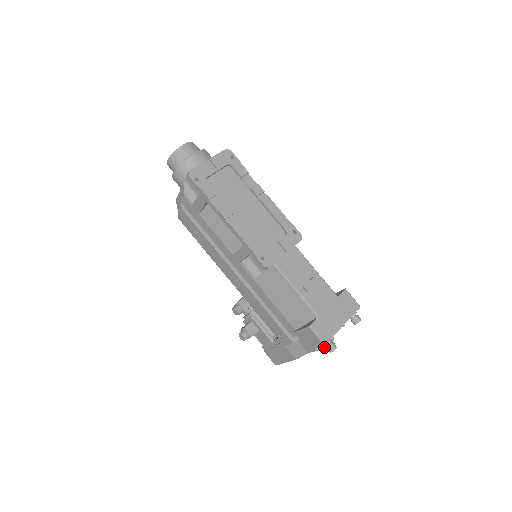
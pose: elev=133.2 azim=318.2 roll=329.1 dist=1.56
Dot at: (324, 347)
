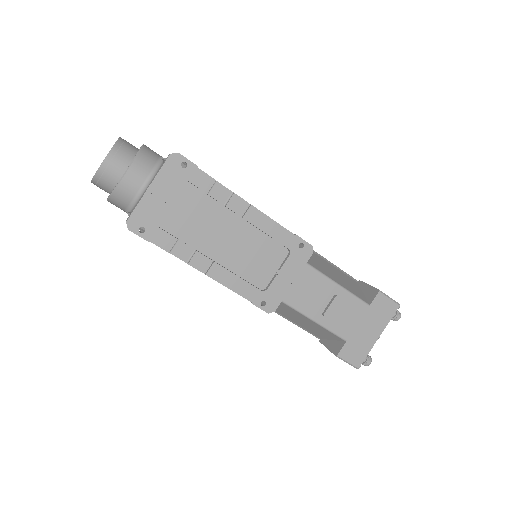
Dot at: occluded
